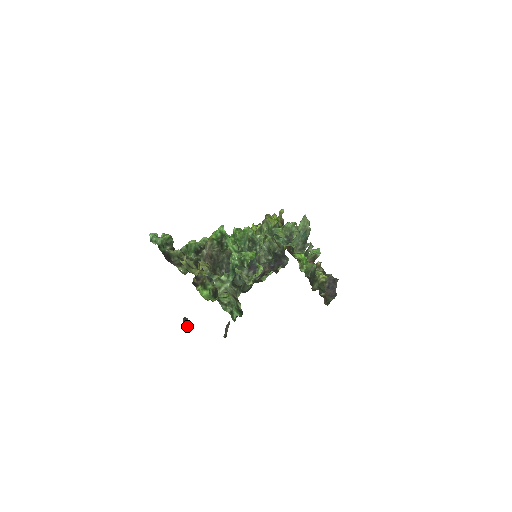
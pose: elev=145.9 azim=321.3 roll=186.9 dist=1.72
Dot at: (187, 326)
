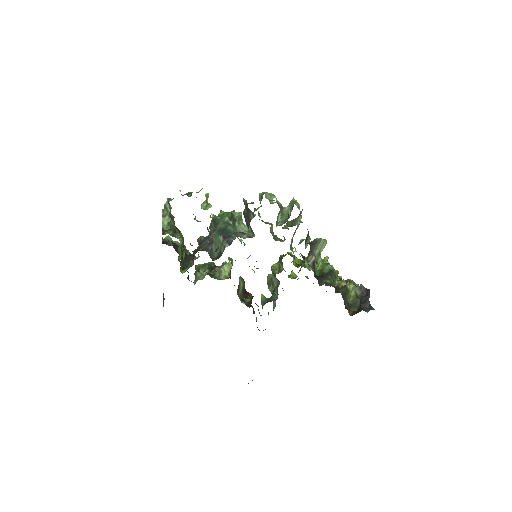
Dot at: occluded
